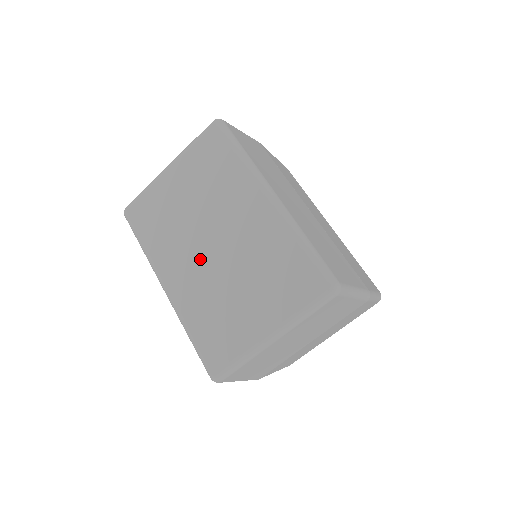
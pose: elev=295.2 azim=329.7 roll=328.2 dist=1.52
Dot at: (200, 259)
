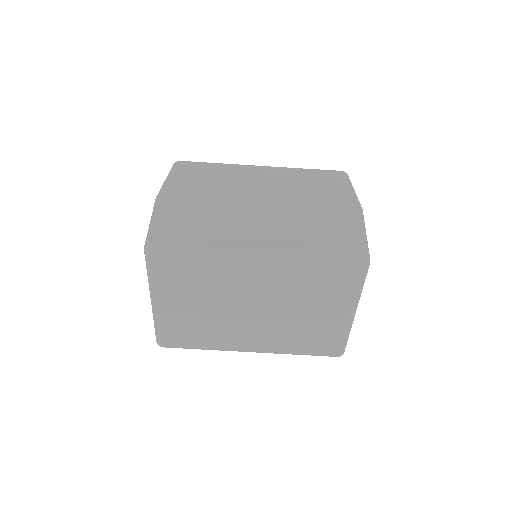
Dot at: (255, 323)
